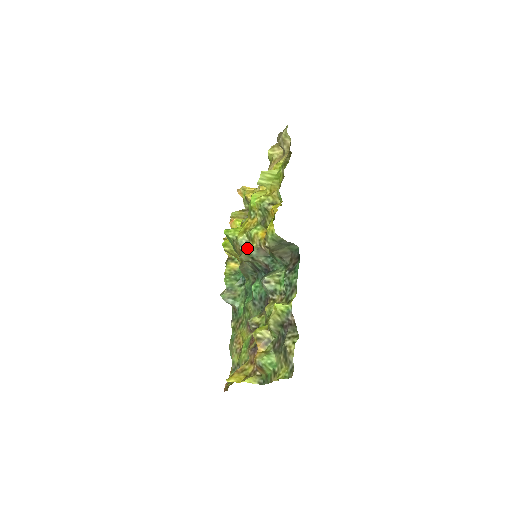
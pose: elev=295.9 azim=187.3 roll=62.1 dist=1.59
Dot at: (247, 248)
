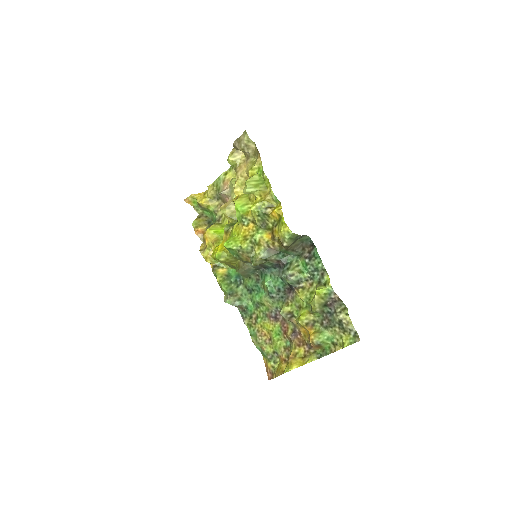
Dot at: (256, 253)
